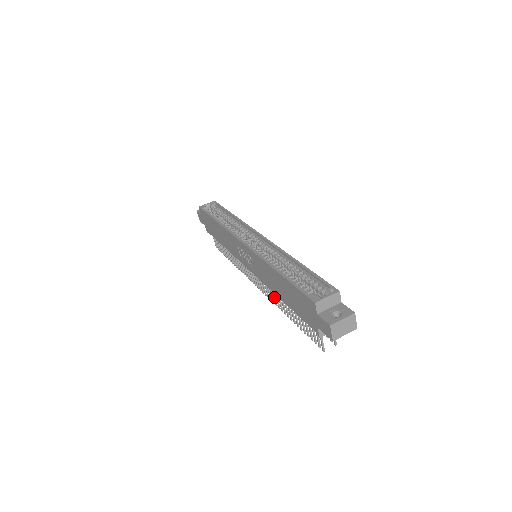
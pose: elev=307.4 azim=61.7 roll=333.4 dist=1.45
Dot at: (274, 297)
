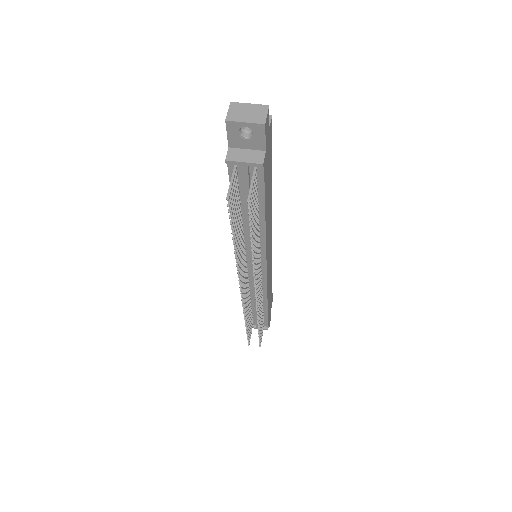
Dot at: occluded
